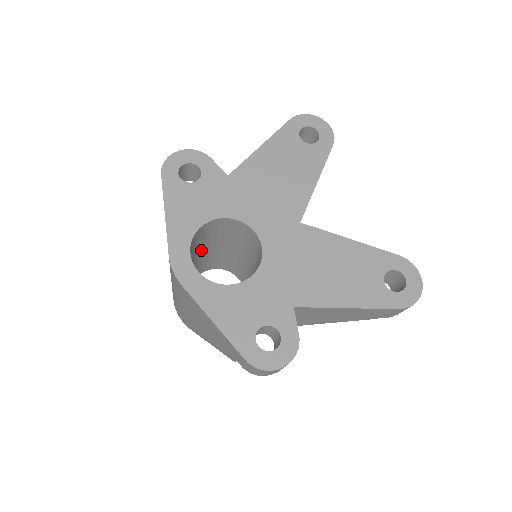
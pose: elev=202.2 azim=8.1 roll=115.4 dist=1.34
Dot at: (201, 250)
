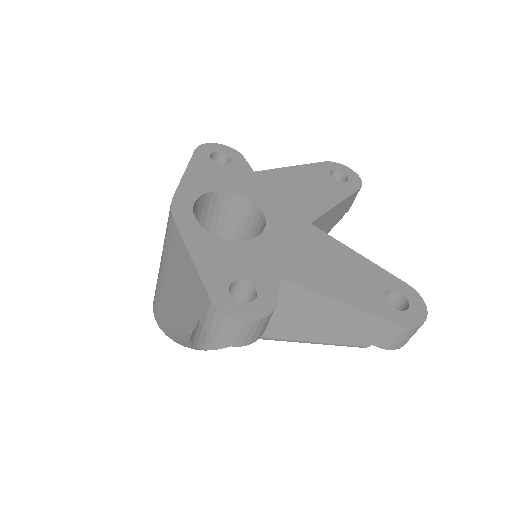
Dot at: occluded
